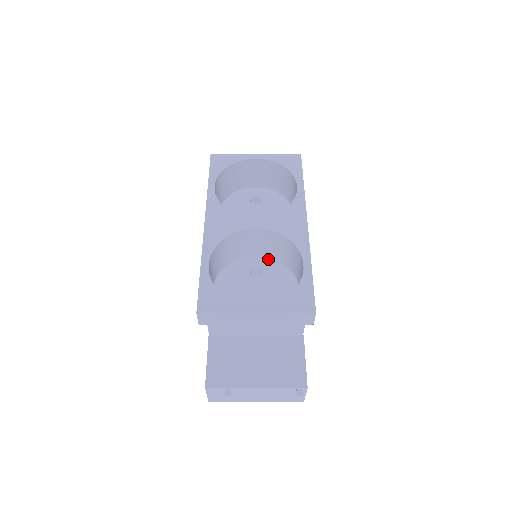
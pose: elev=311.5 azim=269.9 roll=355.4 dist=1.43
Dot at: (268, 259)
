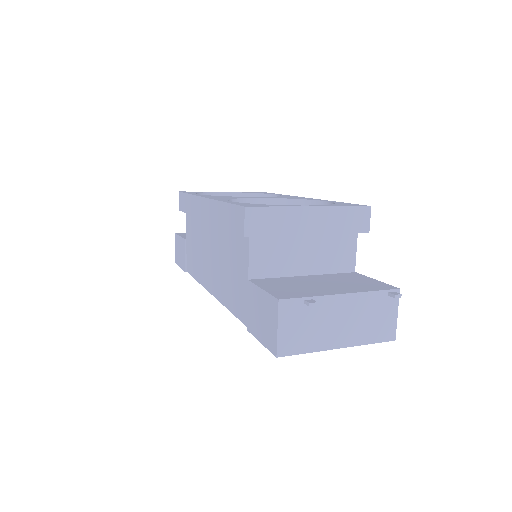
Dot at: occluded
